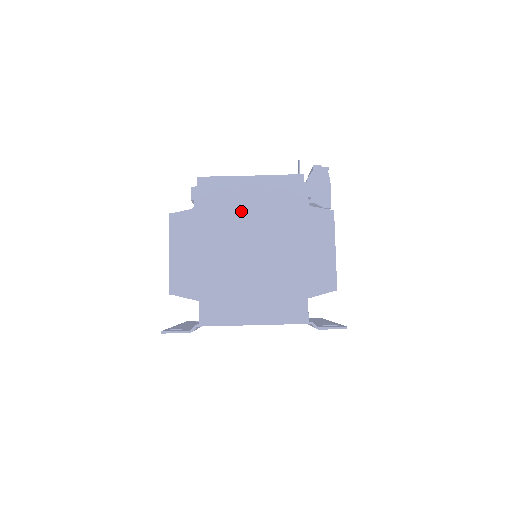
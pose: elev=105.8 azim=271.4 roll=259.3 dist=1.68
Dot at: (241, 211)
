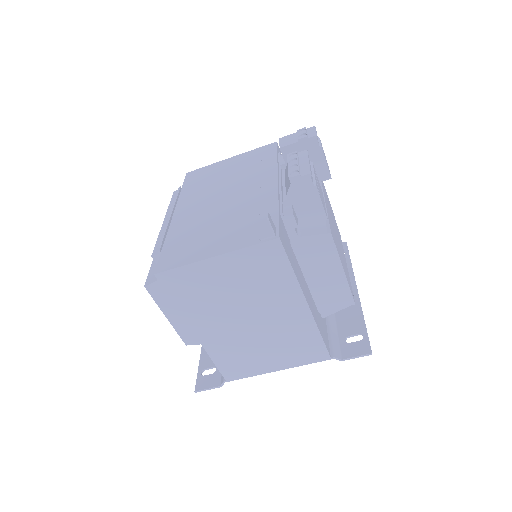
Dot at: (221, 292)
